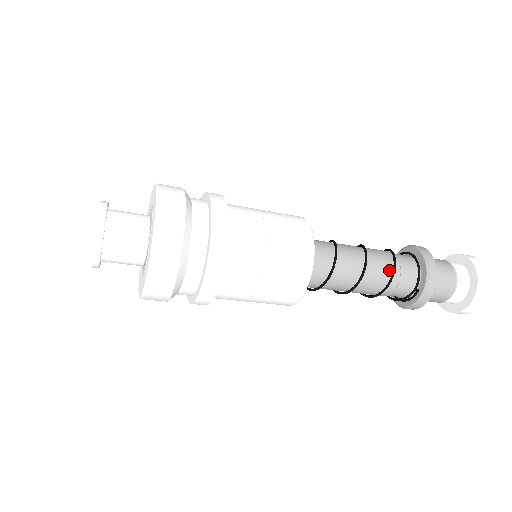
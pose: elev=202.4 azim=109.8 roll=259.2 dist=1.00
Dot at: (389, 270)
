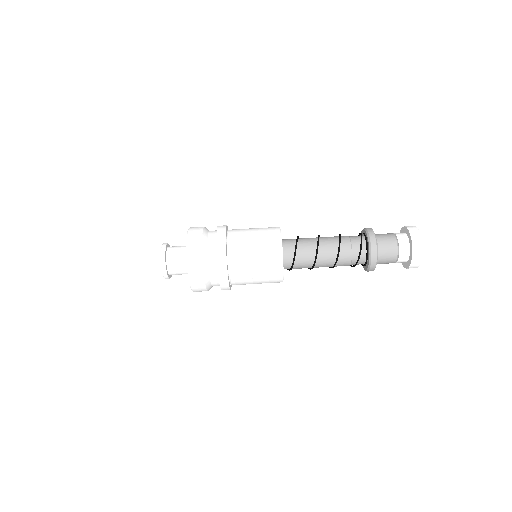
Dot at: occluded
